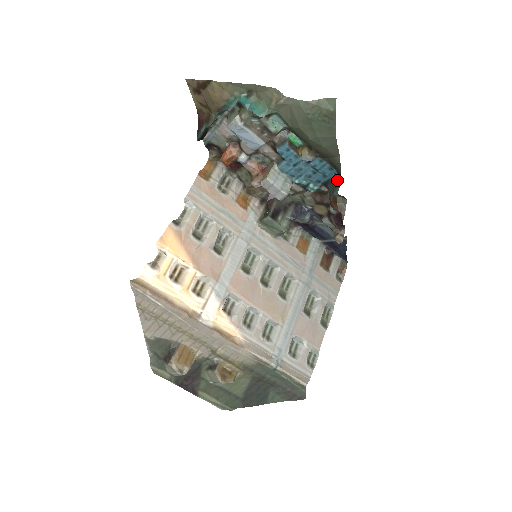
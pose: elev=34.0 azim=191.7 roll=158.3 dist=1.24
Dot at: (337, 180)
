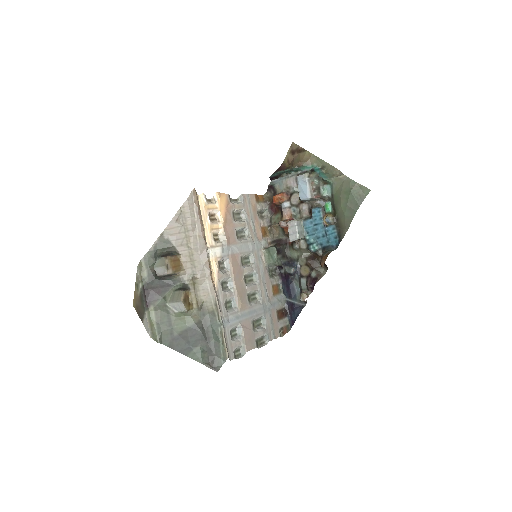
Dot at: (334, 248)
